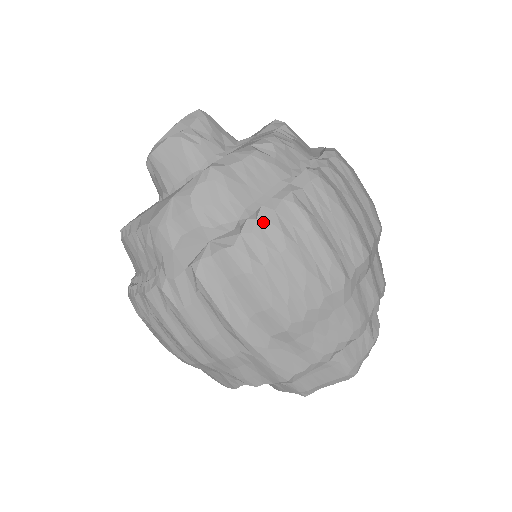
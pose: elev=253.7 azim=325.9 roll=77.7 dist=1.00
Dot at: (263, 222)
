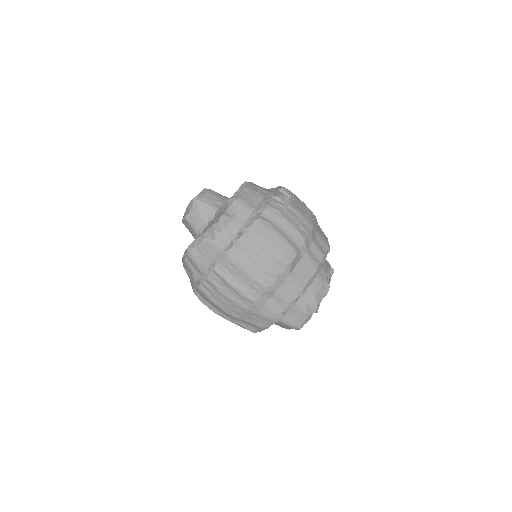
Dot at: (206, 280)
